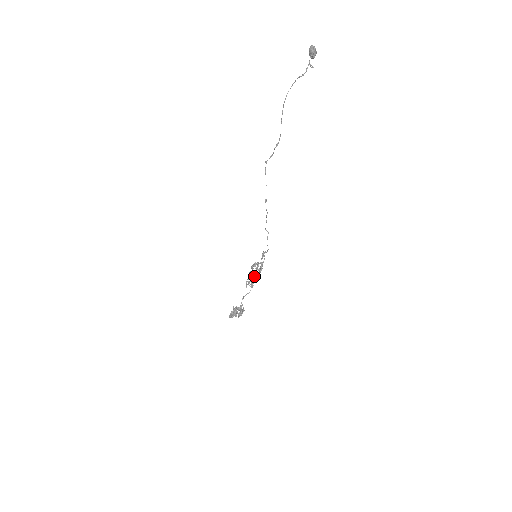
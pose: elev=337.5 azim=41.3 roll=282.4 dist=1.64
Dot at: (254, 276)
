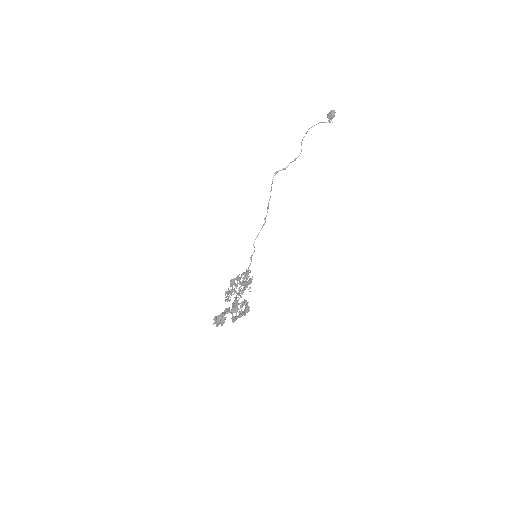
Dot at: occluded
